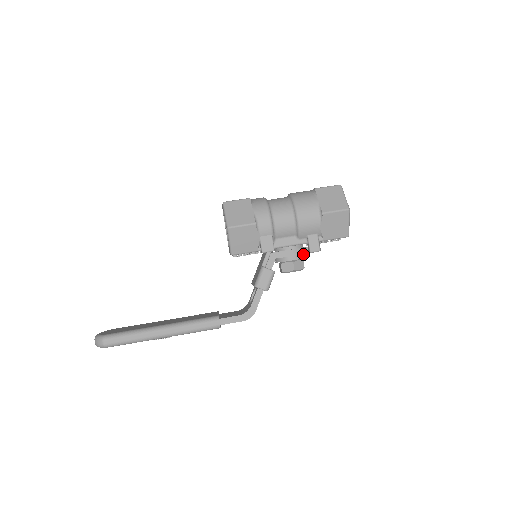
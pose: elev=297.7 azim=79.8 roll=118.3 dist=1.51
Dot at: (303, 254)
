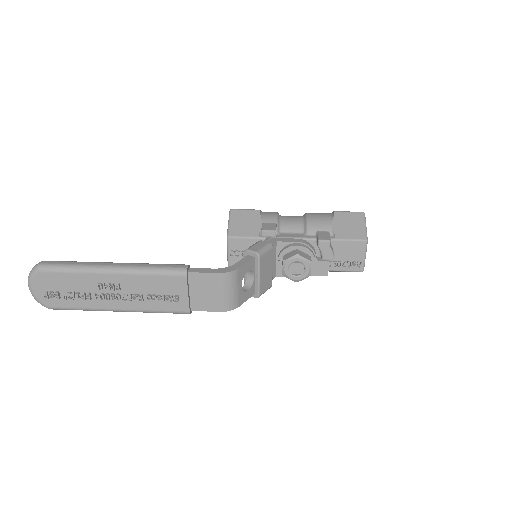
Dot at: (311, 249)
